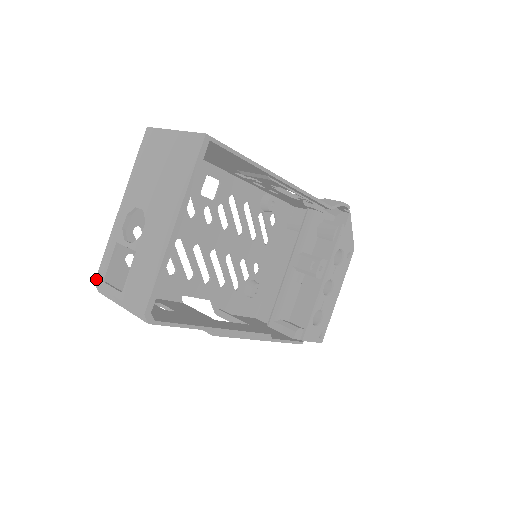
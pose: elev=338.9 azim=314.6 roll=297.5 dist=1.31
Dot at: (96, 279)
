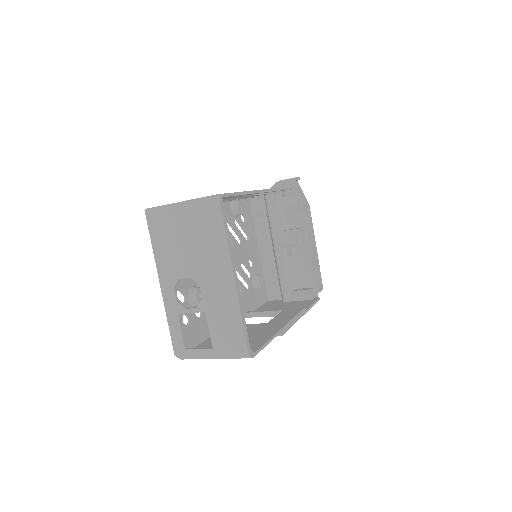
Dot at: (175, 351)
